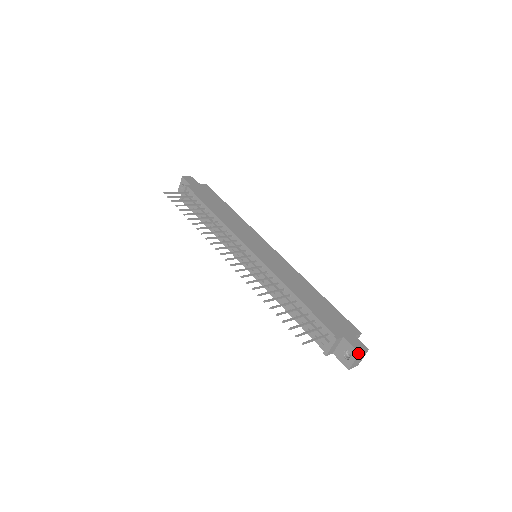
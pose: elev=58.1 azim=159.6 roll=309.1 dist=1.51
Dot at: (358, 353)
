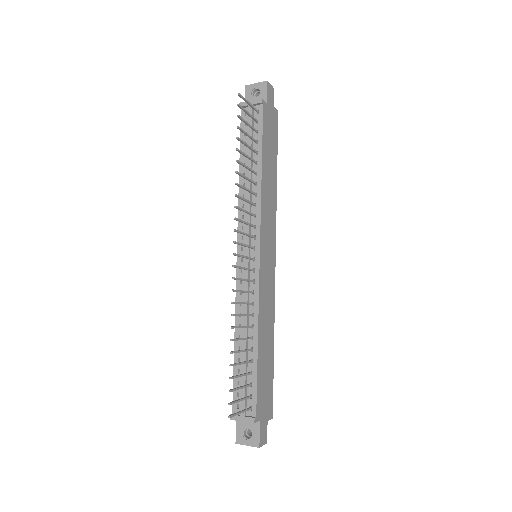
Dot at: (258, 446)
